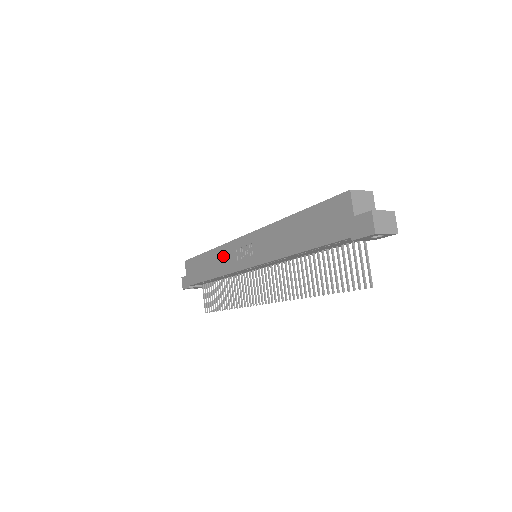
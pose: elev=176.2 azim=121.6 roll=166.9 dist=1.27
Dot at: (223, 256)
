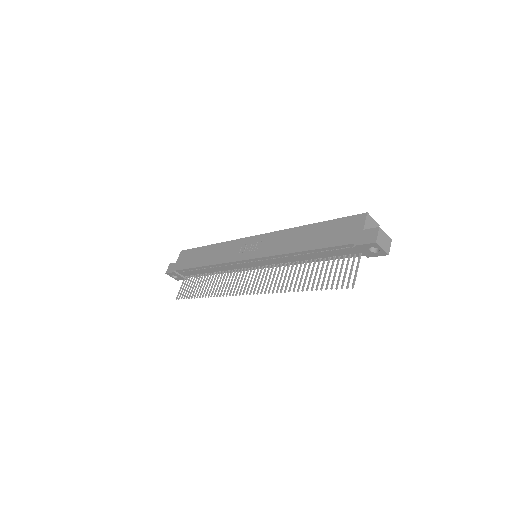
Dot at: (226, 249)
